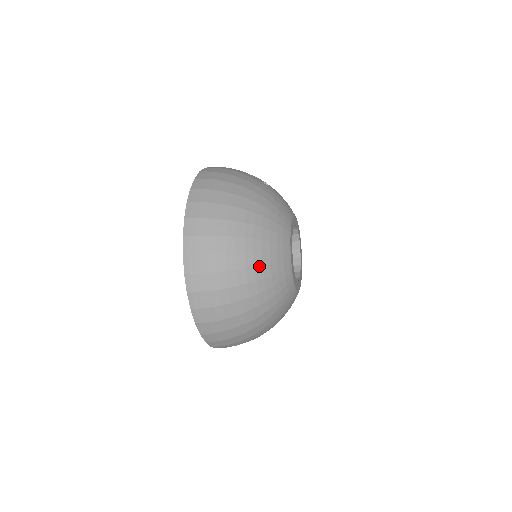
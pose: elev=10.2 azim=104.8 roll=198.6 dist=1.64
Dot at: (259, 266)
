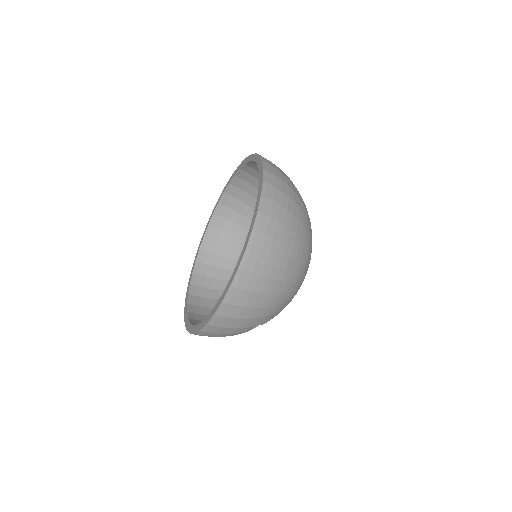
Dot at: (308, 232)
